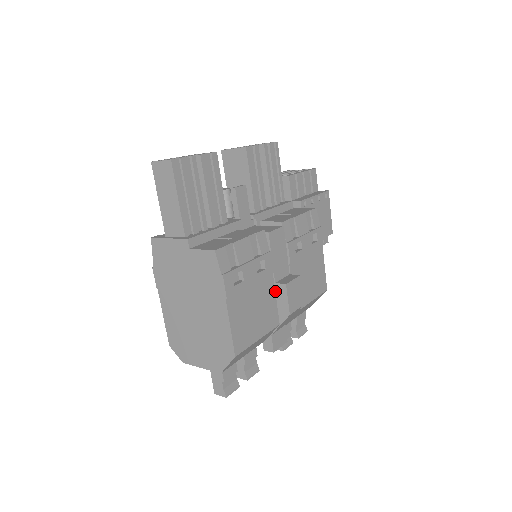
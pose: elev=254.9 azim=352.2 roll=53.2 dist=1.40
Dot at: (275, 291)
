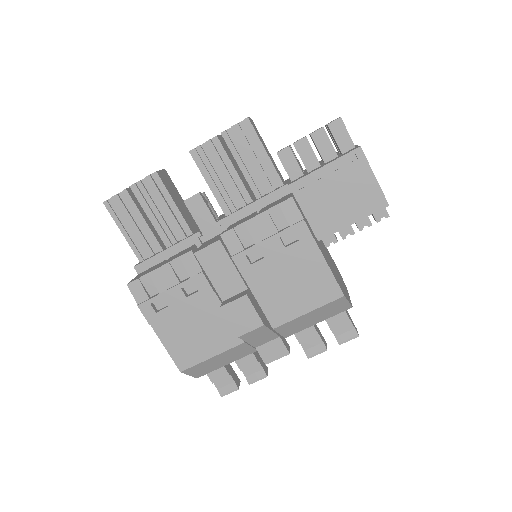
Dot at: occluded
